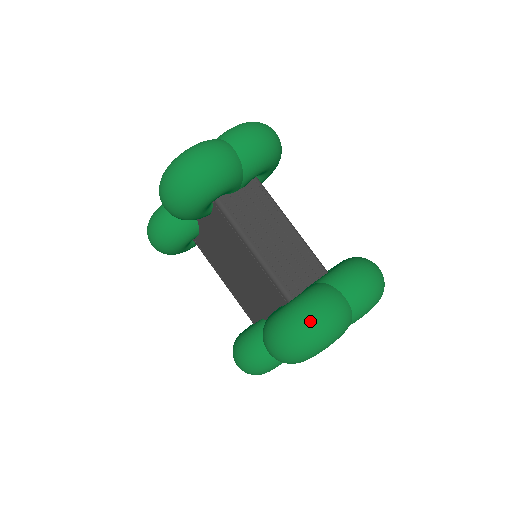
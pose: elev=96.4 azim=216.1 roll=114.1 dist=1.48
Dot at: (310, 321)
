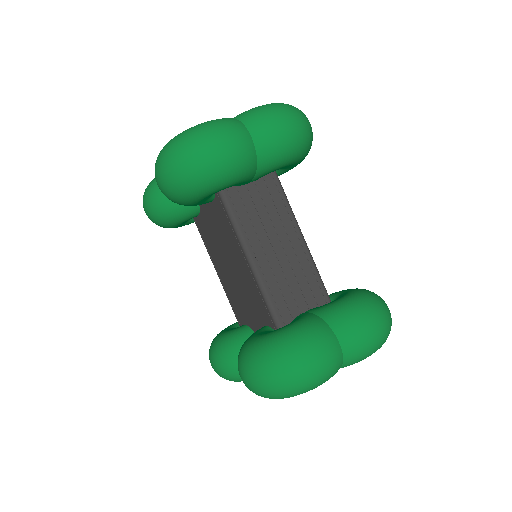
Dot at: (291, 365)
